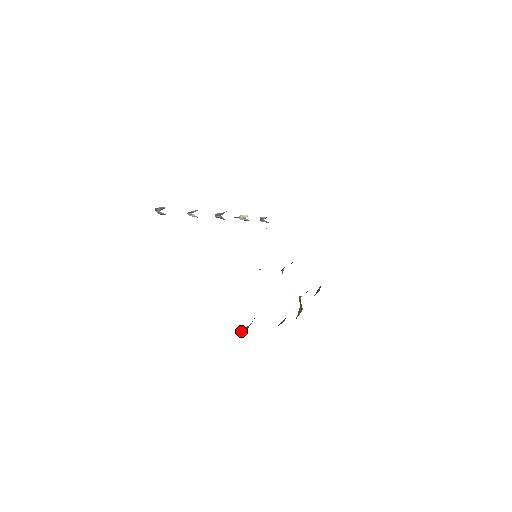
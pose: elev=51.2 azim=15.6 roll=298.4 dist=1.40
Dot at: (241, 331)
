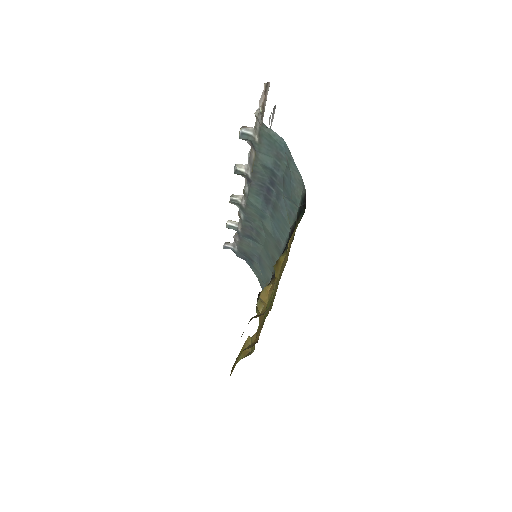
Dot at: (255, 316)
